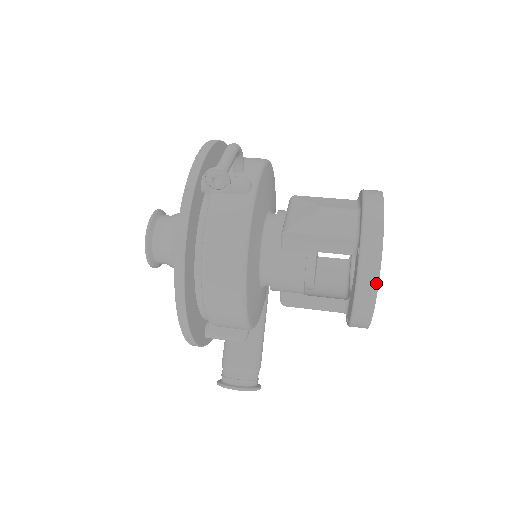
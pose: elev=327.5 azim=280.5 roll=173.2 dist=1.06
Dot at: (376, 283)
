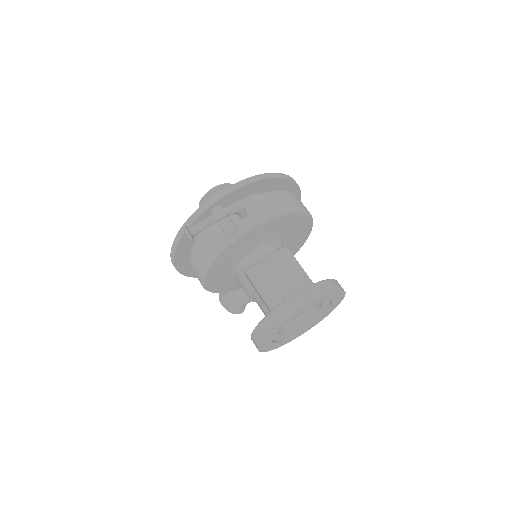
Dot at: (259, 342)
